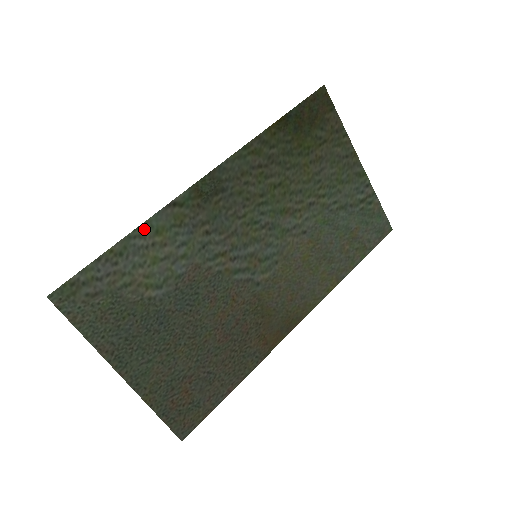
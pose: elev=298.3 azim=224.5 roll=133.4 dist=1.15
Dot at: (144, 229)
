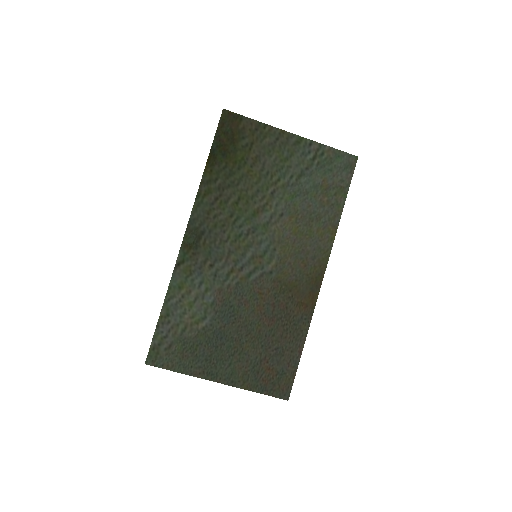
Dot at: (171, 292)
